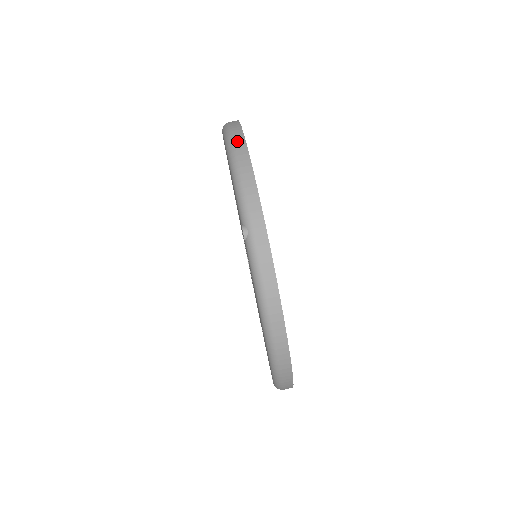
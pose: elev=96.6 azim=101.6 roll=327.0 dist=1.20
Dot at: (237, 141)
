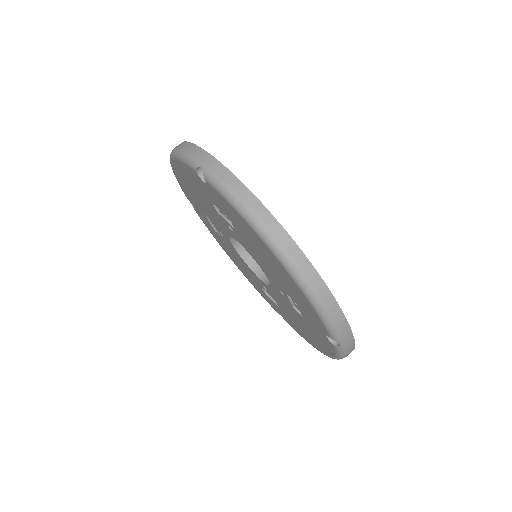
Dot at: occluded
